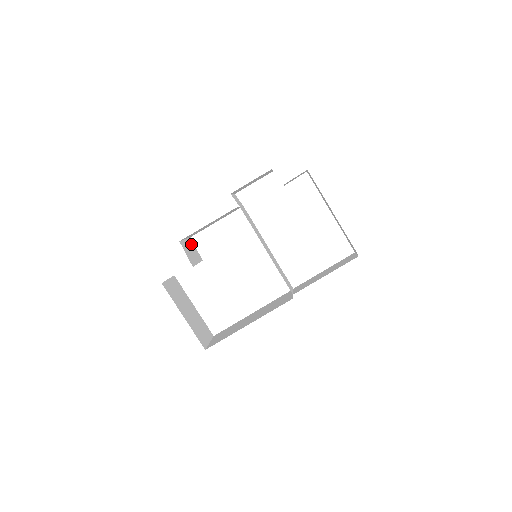
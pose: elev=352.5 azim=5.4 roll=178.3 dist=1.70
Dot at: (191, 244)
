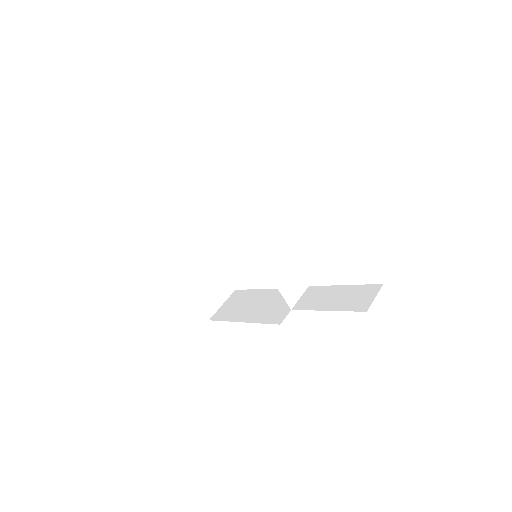
Dot at: (196, 215)
